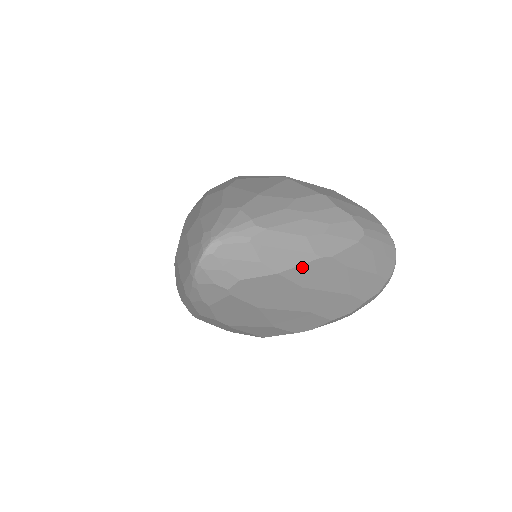
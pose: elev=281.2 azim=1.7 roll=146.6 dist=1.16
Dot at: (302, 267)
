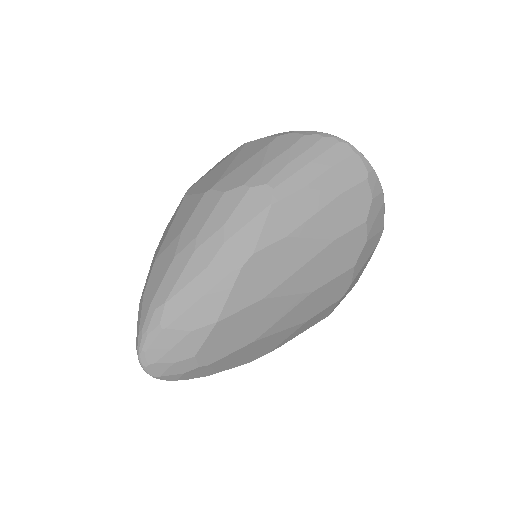
Dot at: (234, 293)
